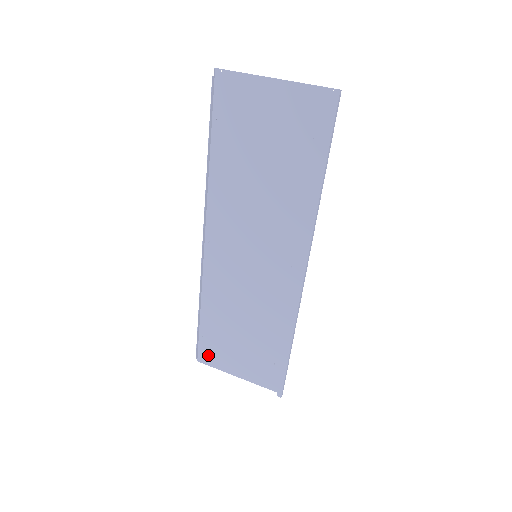
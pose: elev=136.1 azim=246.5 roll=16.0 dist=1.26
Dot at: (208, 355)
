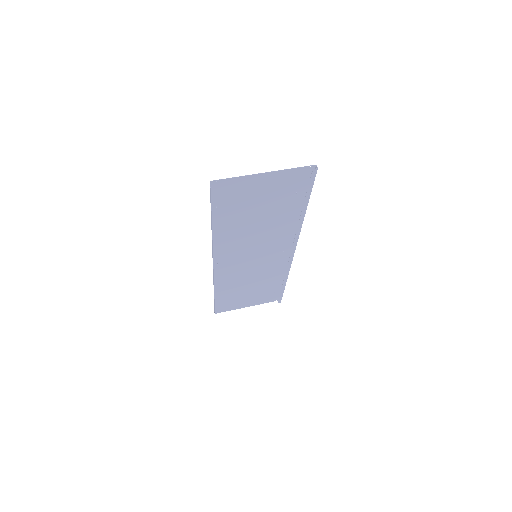
Dot at: (223, 308)
